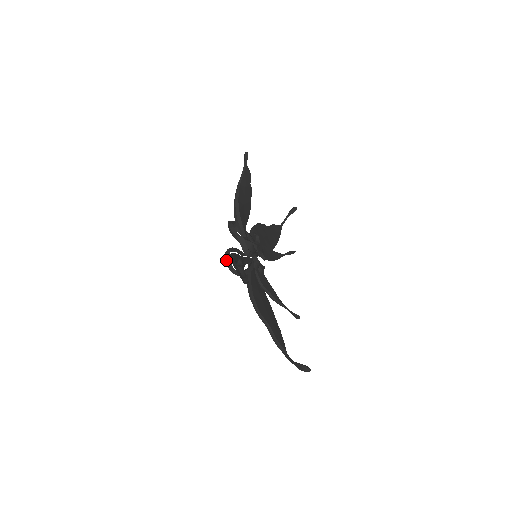
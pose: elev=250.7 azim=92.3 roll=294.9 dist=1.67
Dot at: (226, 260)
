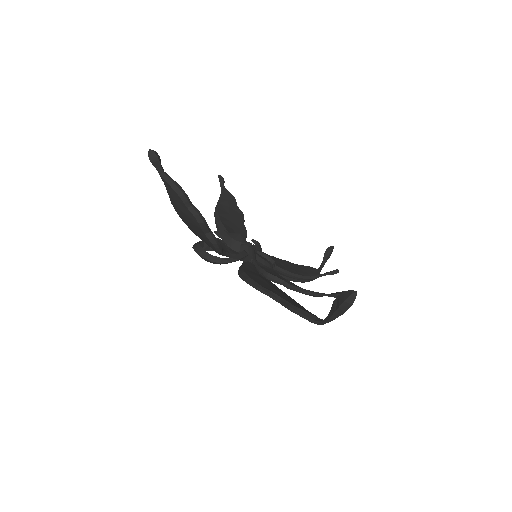
Dot at: (194, 248)
